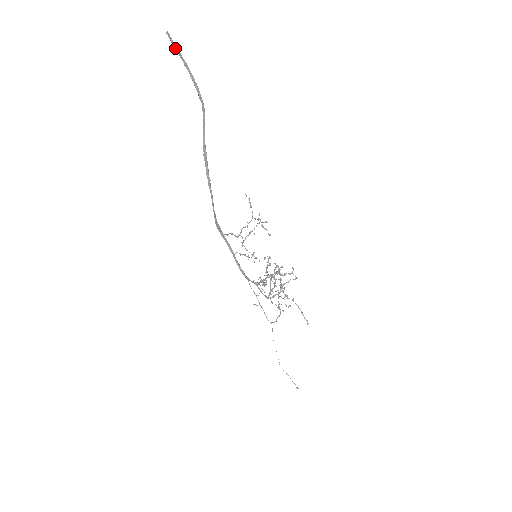
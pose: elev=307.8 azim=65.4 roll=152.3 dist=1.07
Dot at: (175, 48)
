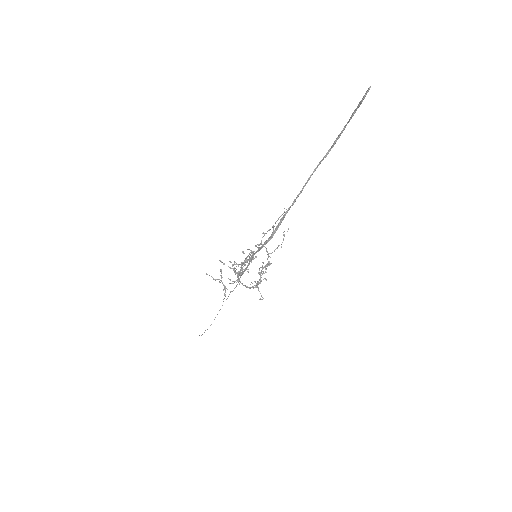
Dot at: occluded
